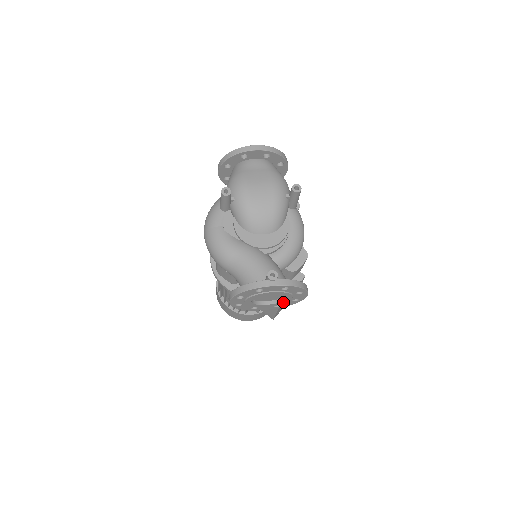
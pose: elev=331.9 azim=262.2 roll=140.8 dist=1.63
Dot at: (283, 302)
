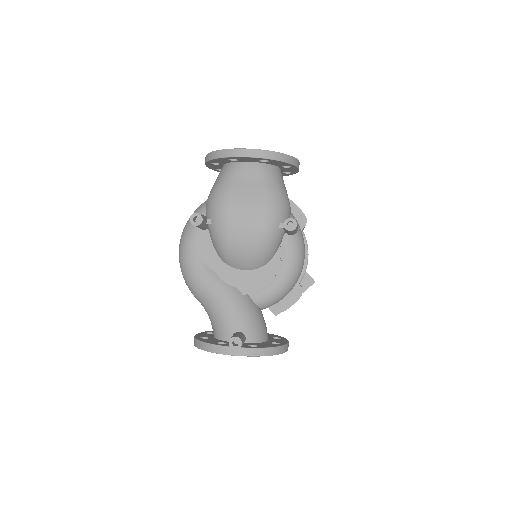
Dot at: occluded
